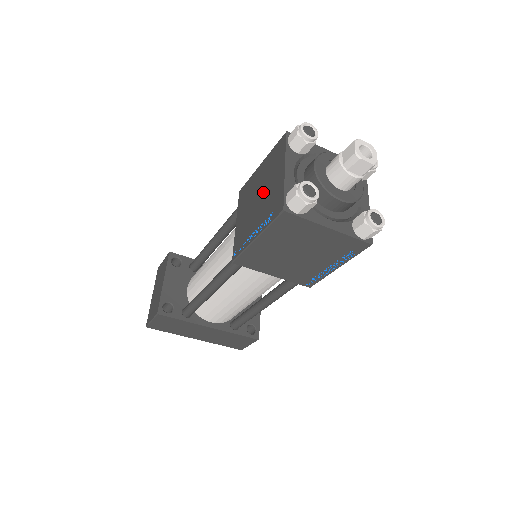
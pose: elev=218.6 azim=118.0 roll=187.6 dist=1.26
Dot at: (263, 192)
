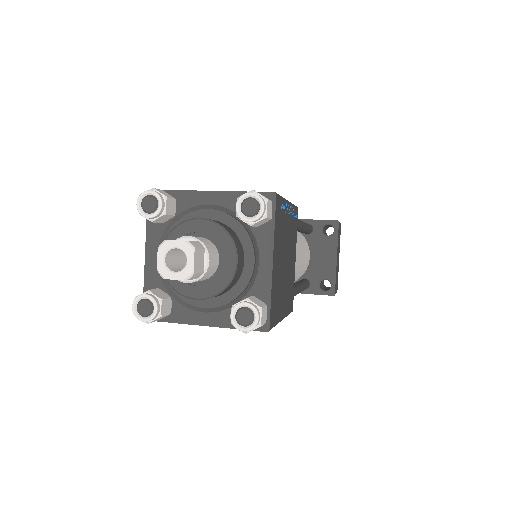
Dot at: occluded
